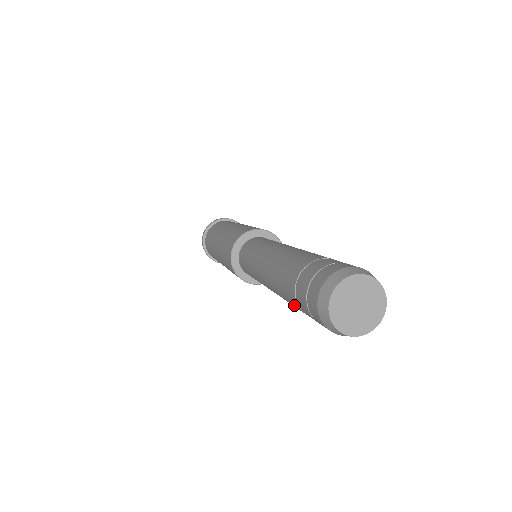
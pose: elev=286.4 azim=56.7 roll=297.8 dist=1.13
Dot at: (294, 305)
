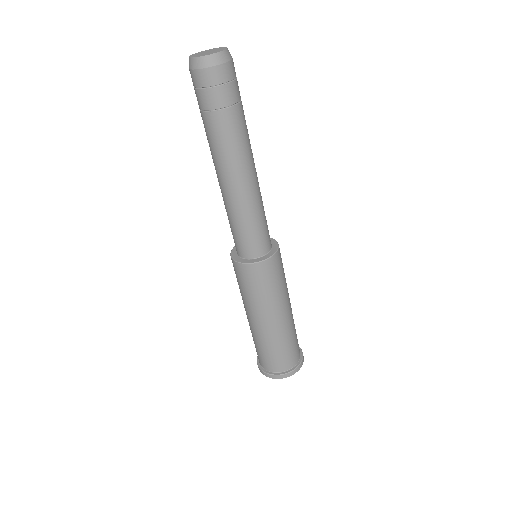
Dot at: (207, 127)
